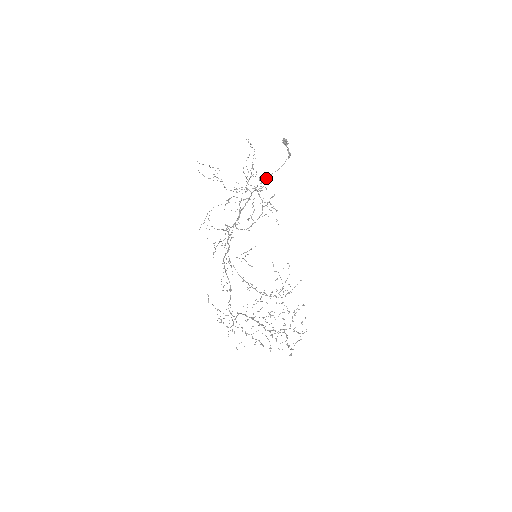
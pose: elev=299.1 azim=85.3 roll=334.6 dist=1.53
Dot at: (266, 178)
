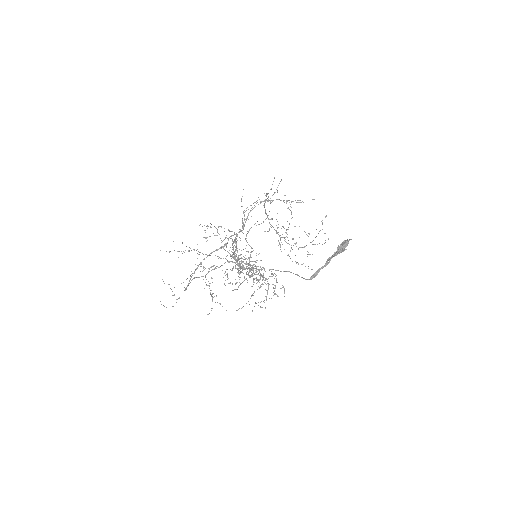
Dot at: occluded
